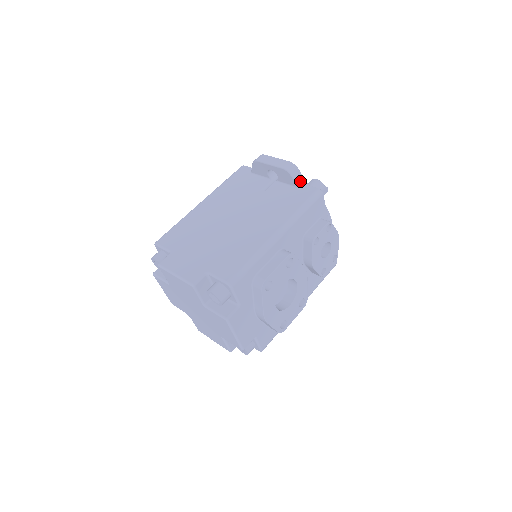
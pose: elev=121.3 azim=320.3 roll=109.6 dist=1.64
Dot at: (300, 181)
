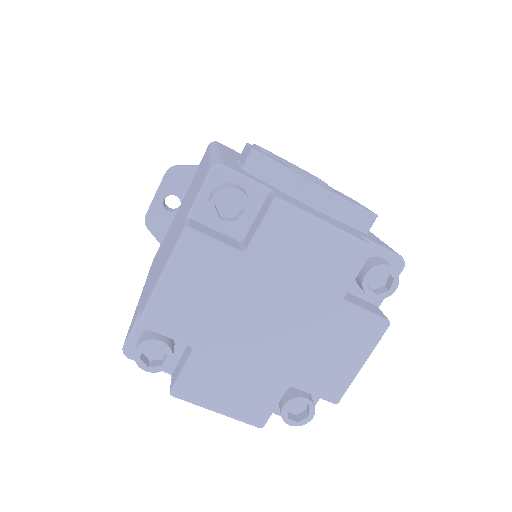
Dot at: (192, 167)
